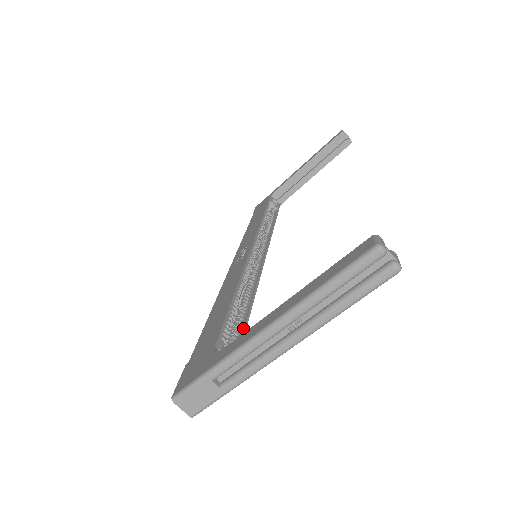
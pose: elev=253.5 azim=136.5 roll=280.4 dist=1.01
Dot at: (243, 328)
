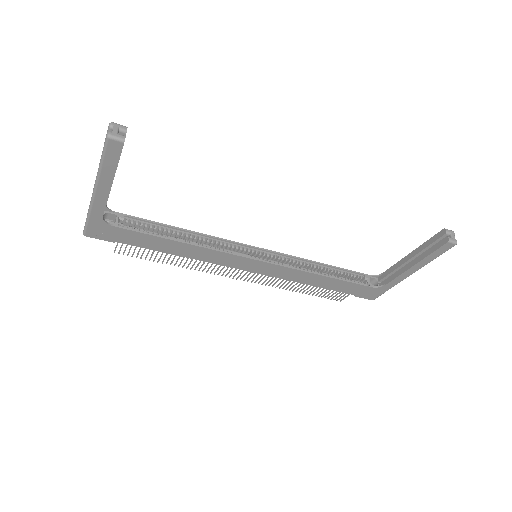
Dot at: (153, 234)
